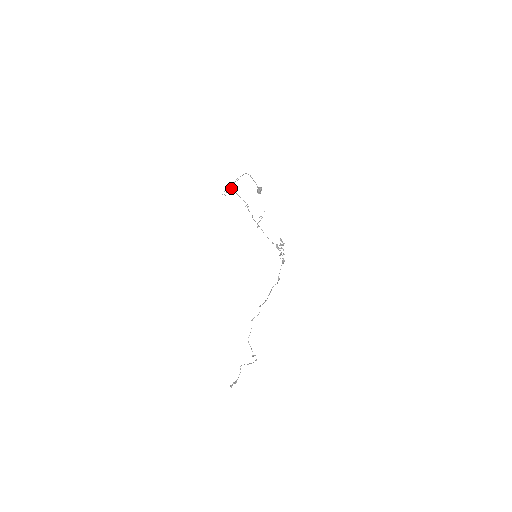
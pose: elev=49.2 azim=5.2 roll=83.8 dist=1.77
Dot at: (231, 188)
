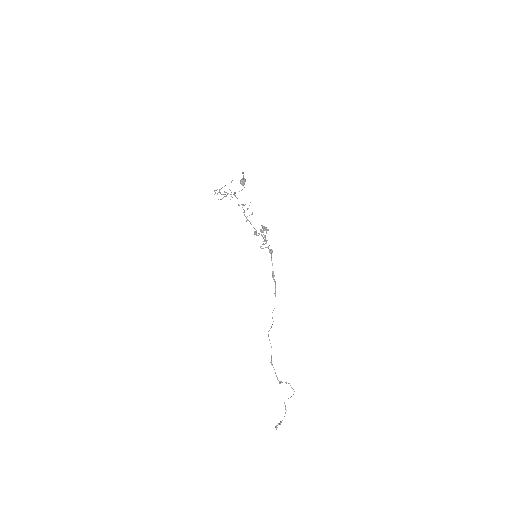
Dot at: (220, 189)
